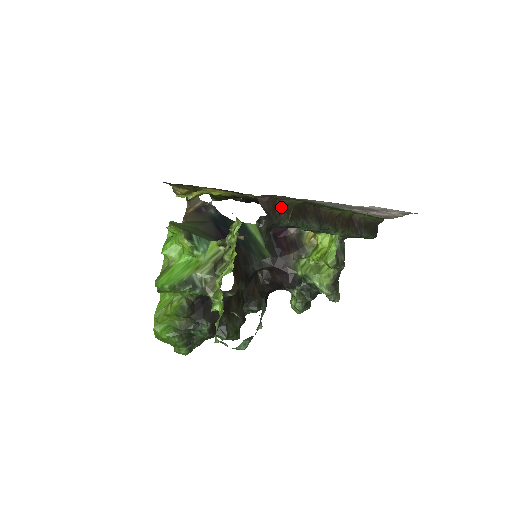
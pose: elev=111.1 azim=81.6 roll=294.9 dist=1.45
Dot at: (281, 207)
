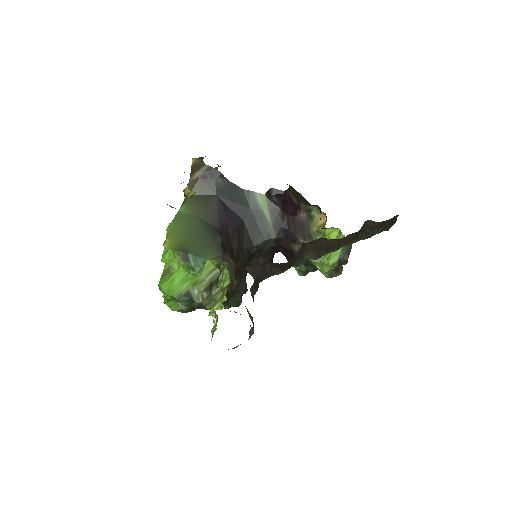
Dot at: (272, 265)
